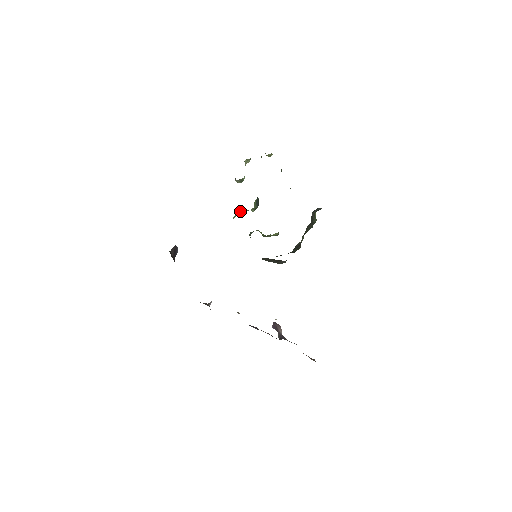
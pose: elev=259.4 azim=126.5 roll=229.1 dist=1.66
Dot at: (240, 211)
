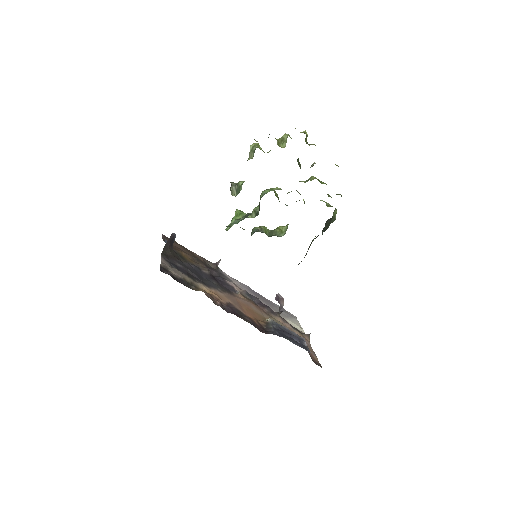
Dot at: (238, 217)
